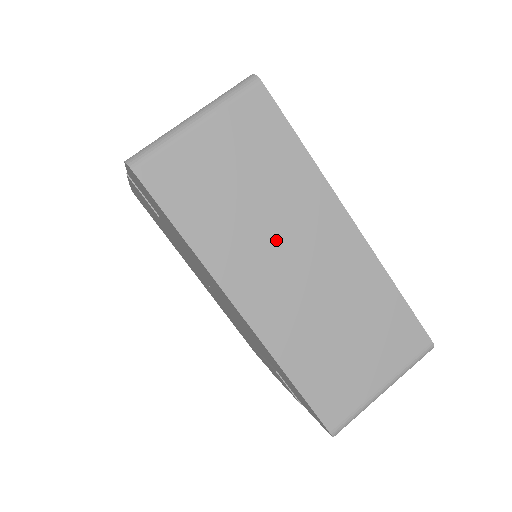
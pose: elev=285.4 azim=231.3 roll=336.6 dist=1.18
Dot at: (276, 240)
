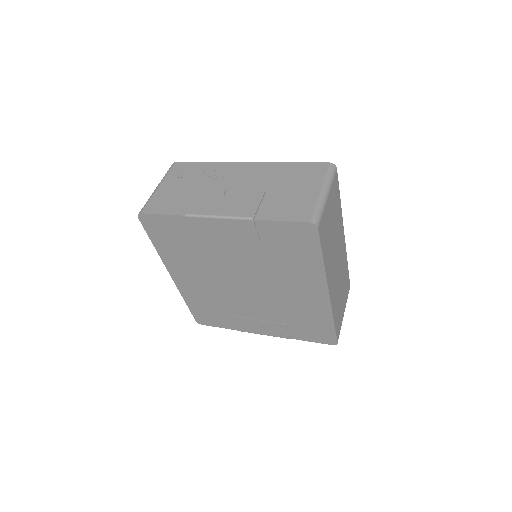
Dot at: (335, 252)
